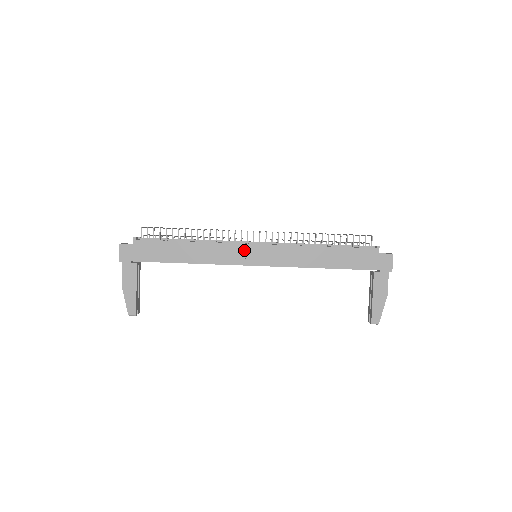
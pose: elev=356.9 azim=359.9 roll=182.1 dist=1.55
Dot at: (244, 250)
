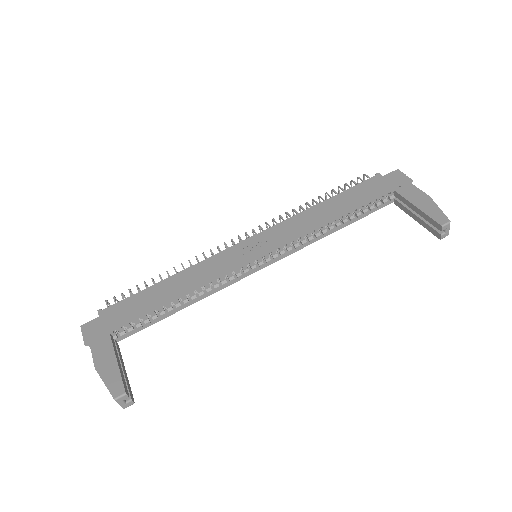
Dot at: (236, 251)
